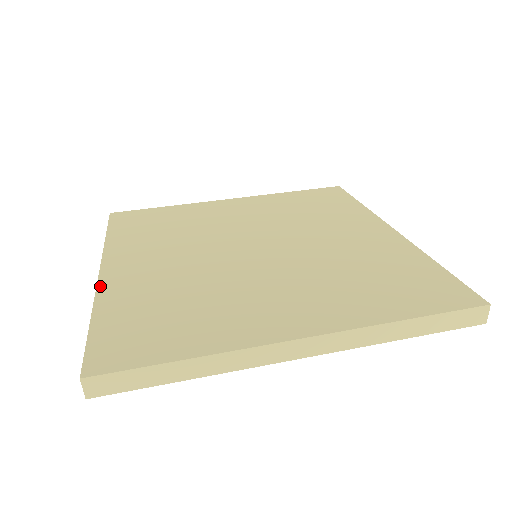
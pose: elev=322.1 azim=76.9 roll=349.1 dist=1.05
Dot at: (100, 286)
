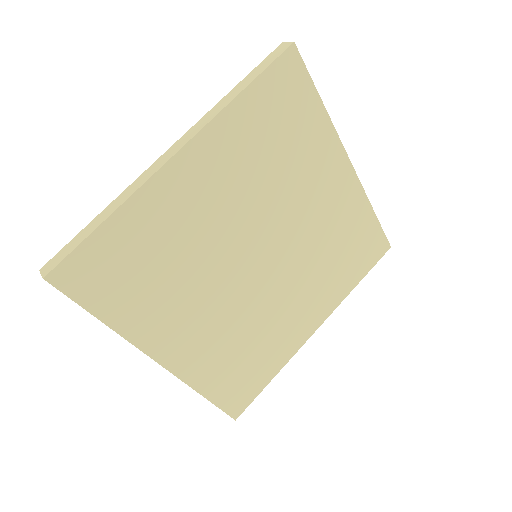
Dot at: (181, 376)
